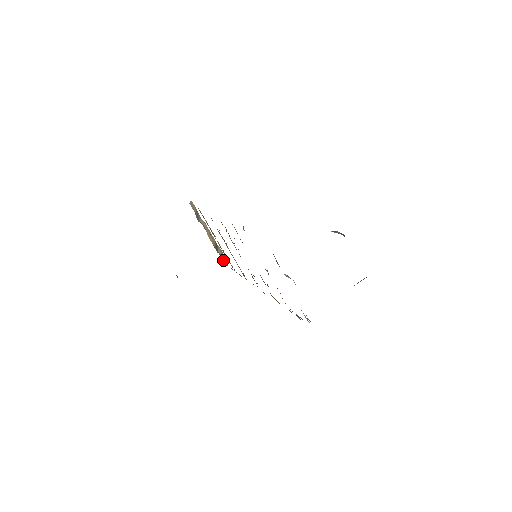
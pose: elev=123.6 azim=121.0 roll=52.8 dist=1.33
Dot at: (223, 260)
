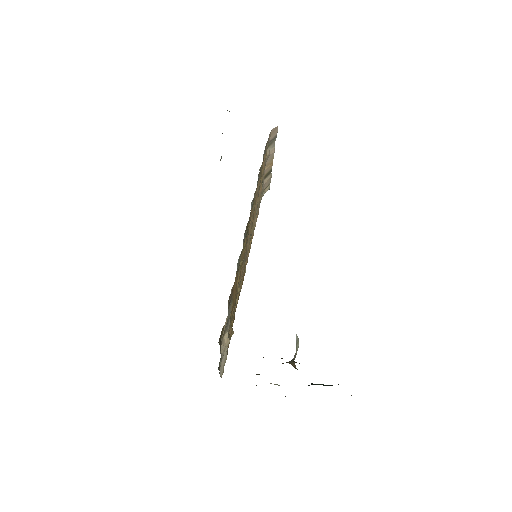
Dot at: (262, 190)
